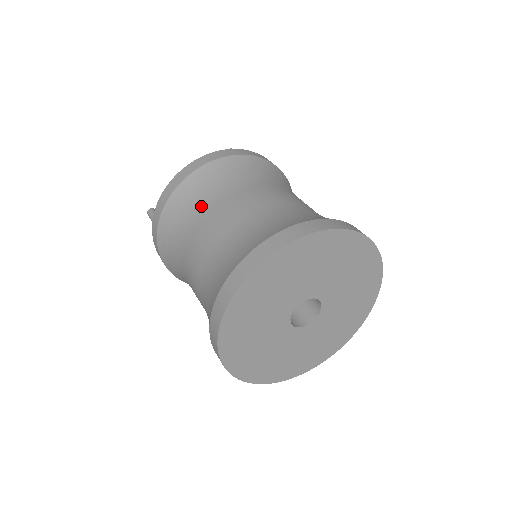
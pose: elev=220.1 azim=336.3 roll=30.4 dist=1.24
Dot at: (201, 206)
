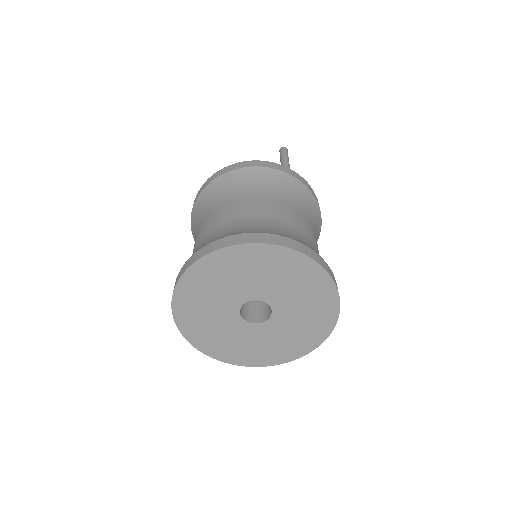
Dot at: (199, 221)
